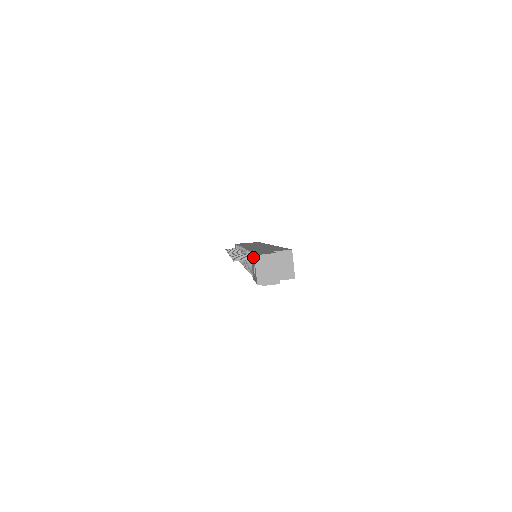
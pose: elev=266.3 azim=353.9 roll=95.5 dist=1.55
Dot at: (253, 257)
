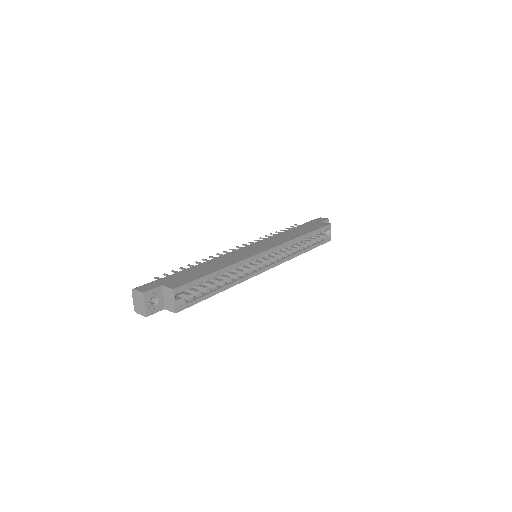
Dot at: (139, 287)
